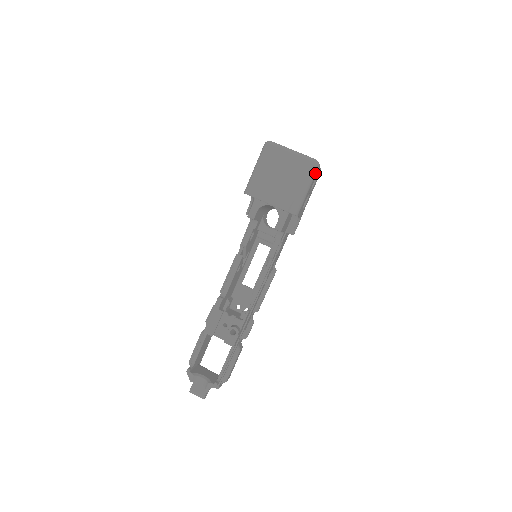
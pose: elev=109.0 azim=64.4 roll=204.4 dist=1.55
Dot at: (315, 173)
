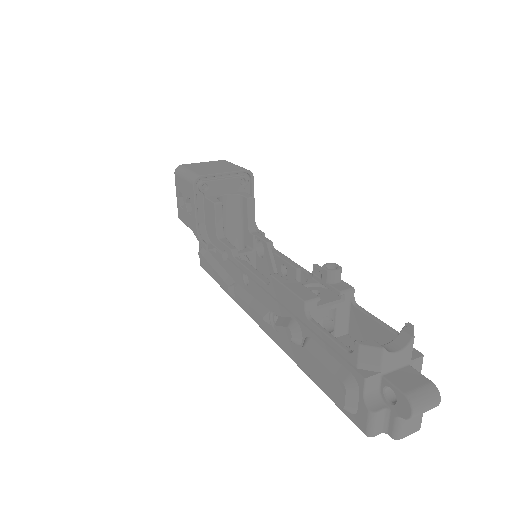
Dot at: occluded
